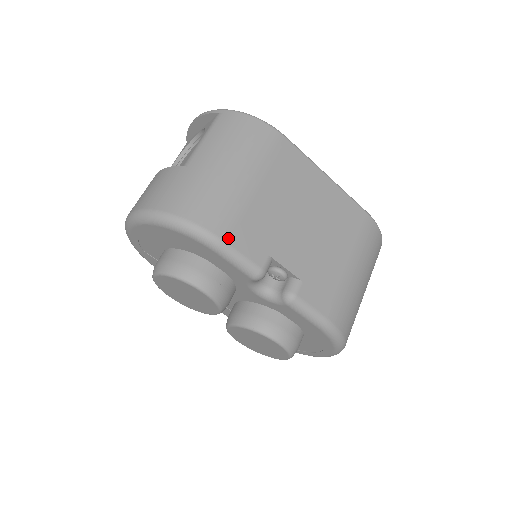
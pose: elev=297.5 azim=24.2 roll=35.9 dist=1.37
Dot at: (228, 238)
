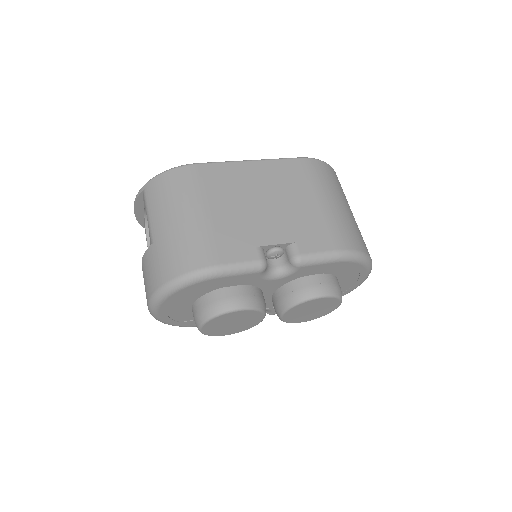
Dot at: (219, 261)
